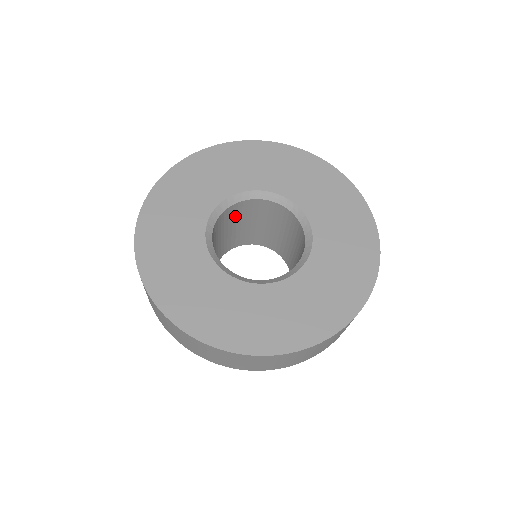
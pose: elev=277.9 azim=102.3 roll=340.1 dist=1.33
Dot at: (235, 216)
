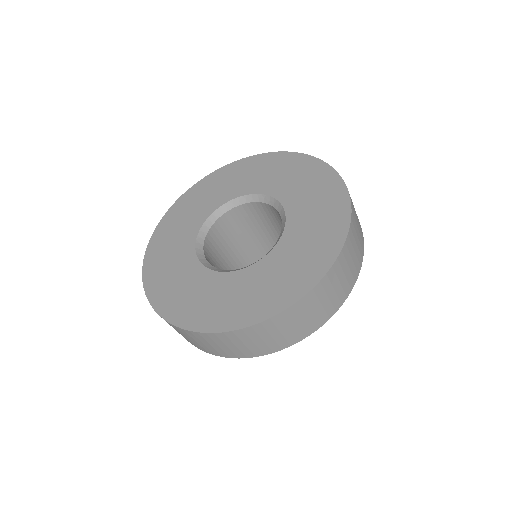
Dot at: (217, 247)
